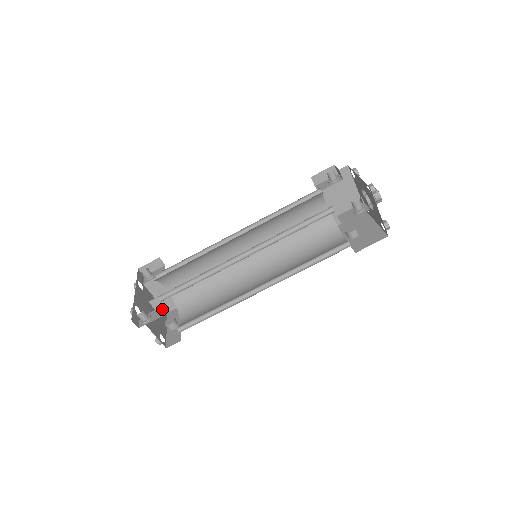
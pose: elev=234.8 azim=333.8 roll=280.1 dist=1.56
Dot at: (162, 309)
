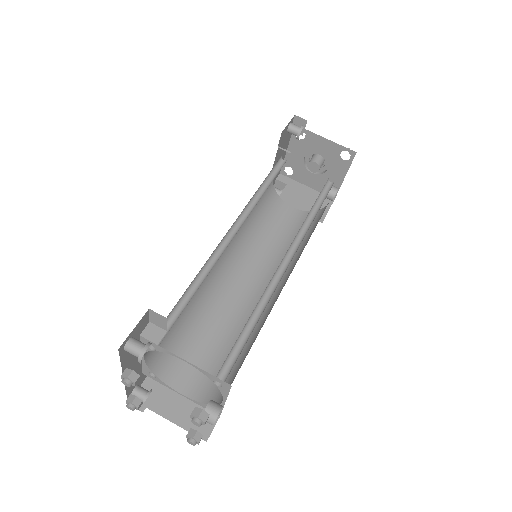
Dot at: (165, 330)
